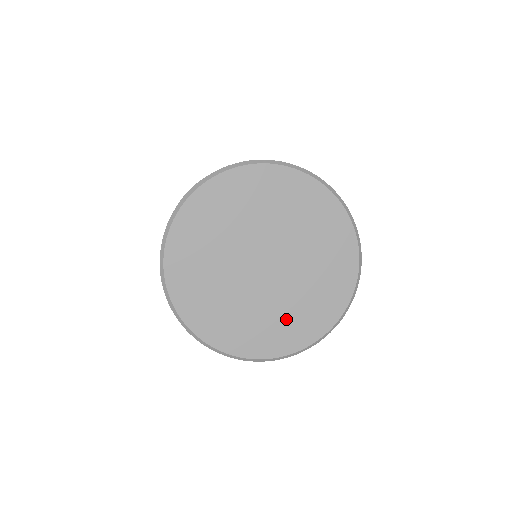
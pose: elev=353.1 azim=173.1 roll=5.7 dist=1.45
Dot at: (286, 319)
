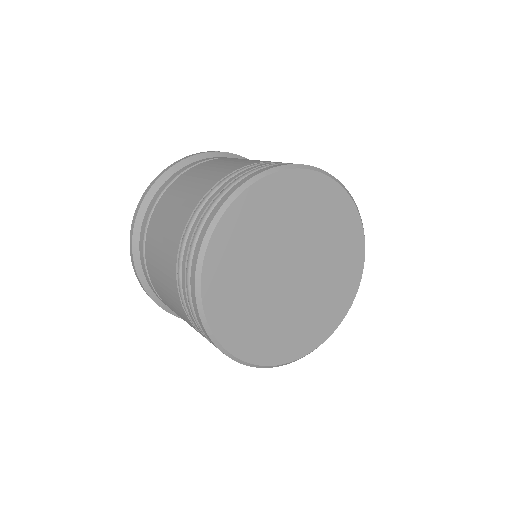
Dot at: (323, 306)
